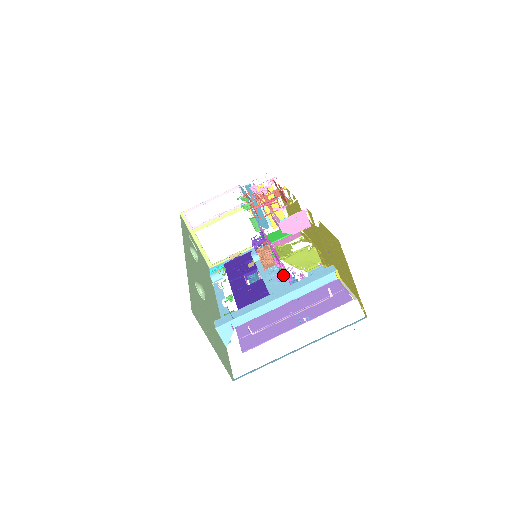
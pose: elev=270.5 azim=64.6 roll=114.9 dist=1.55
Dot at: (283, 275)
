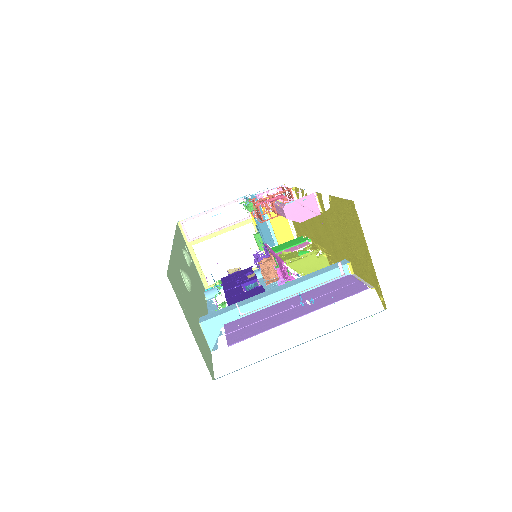
Dot at: (286, 281)
